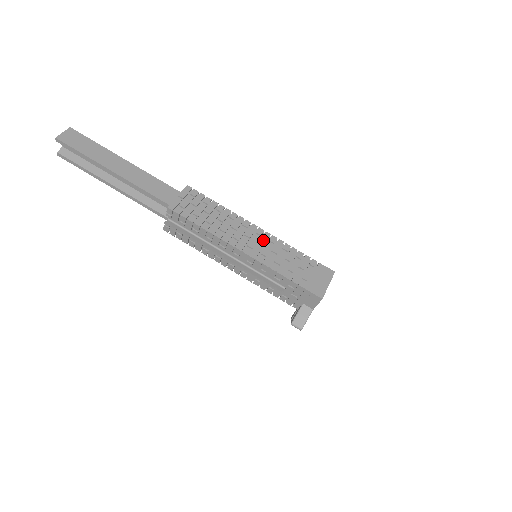
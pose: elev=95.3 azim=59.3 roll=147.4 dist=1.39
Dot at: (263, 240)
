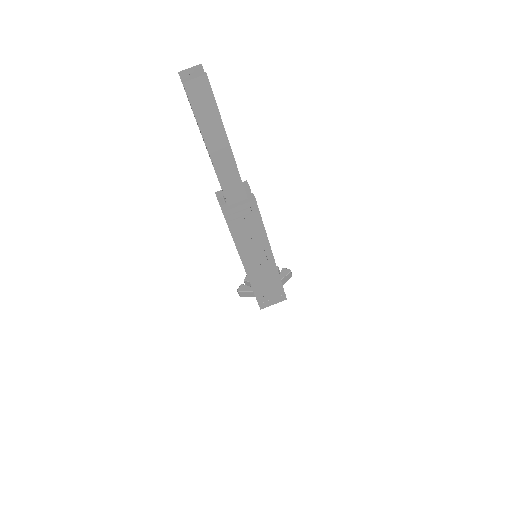
Dot at: (265, 264)
